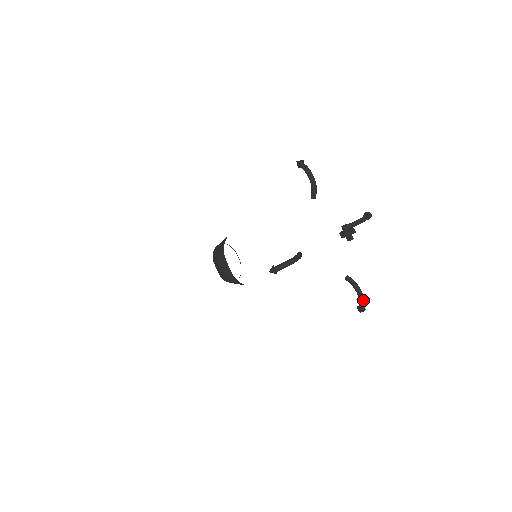
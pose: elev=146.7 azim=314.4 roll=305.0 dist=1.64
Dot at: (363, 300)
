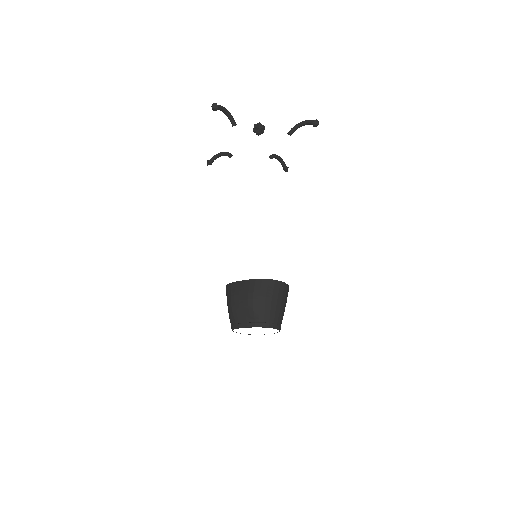
Dot at: (308, 120)
